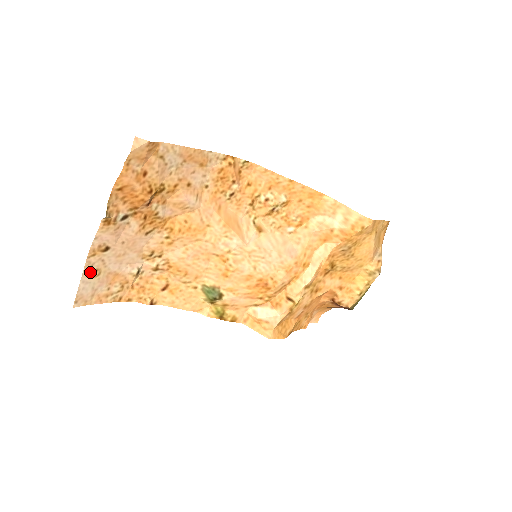
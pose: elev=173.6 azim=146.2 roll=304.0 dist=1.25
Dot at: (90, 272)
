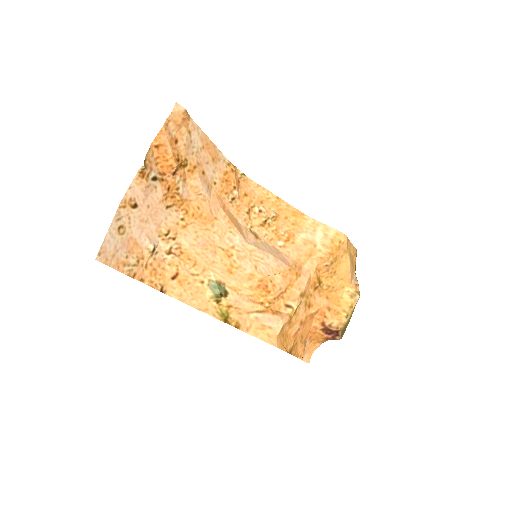
Dot at: (117, 225)
